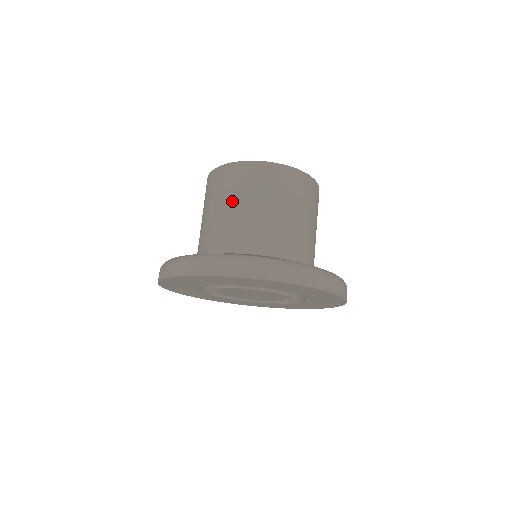
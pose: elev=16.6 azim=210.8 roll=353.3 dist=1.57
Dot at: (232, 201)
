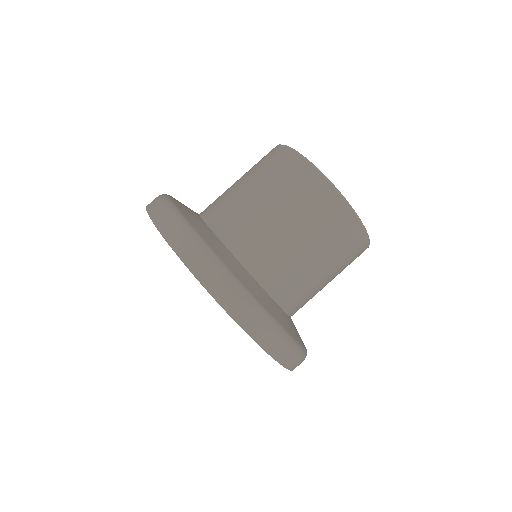
Dot at: (256, 183)
